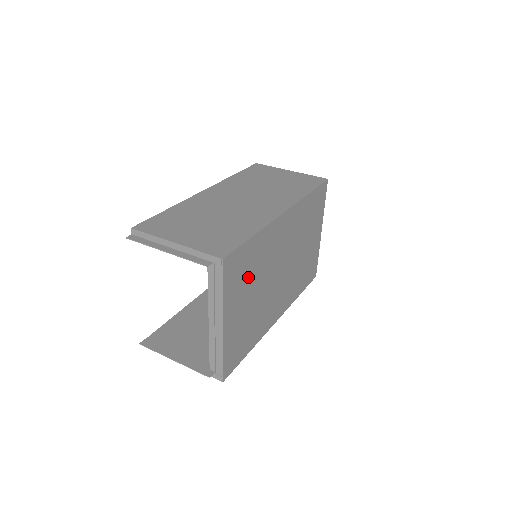
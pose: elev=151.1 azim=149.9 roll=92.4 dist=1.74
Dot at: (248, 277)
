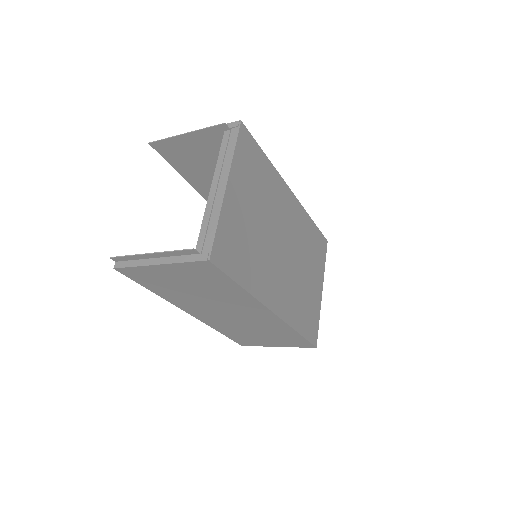
Dot at: (255, 185)
